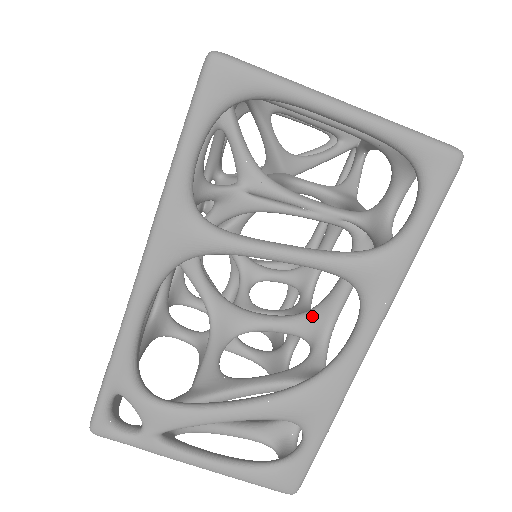
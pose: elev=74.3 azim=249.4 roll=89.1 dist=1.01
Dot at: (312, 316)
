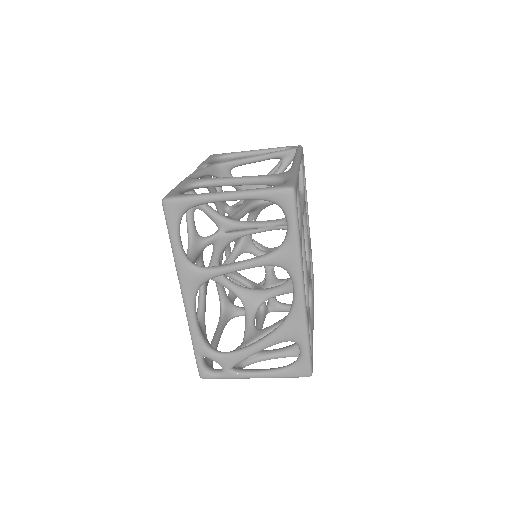
Dot at: occluded
